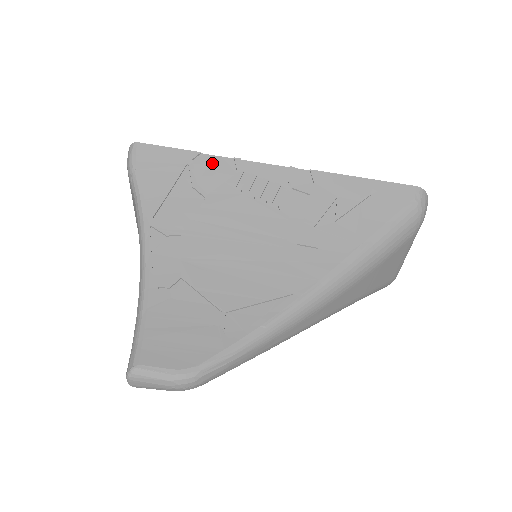
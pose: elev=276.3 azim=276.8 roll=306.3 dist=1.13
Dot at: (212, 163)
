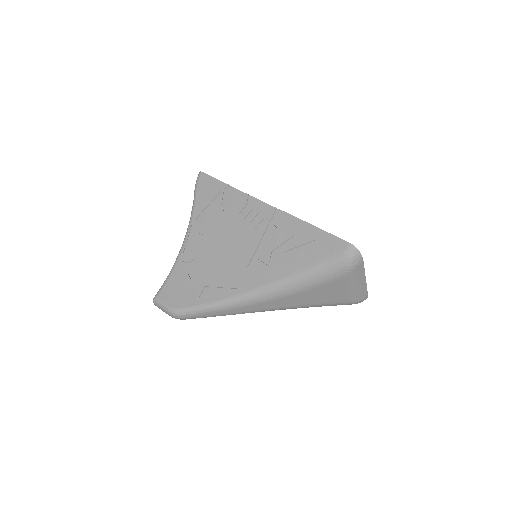
Dot at: (233, 193)
